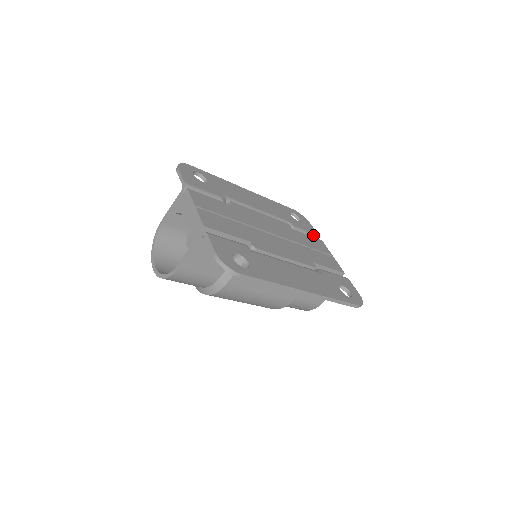
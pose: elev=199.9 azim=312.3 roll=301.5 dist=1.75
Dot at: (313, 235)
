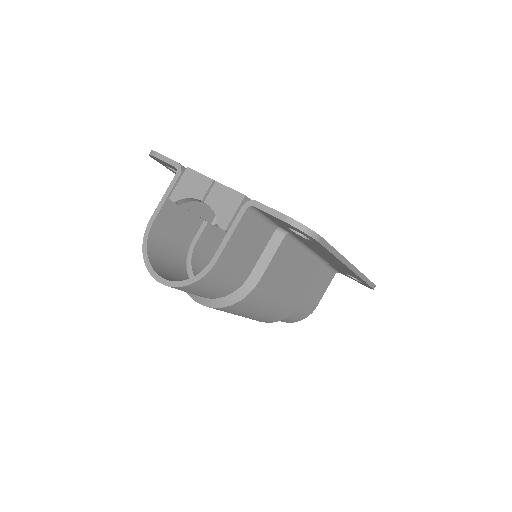
Dot at: occluded
